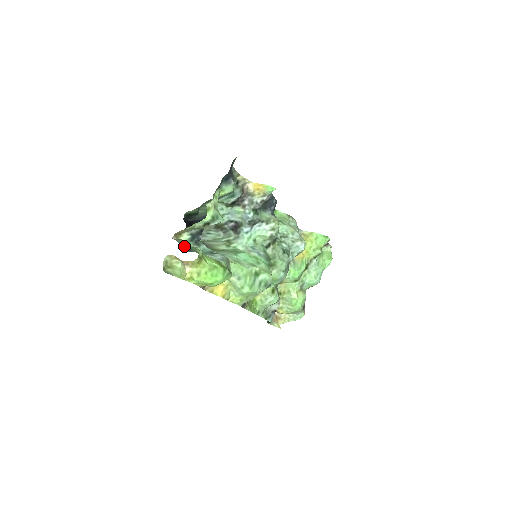
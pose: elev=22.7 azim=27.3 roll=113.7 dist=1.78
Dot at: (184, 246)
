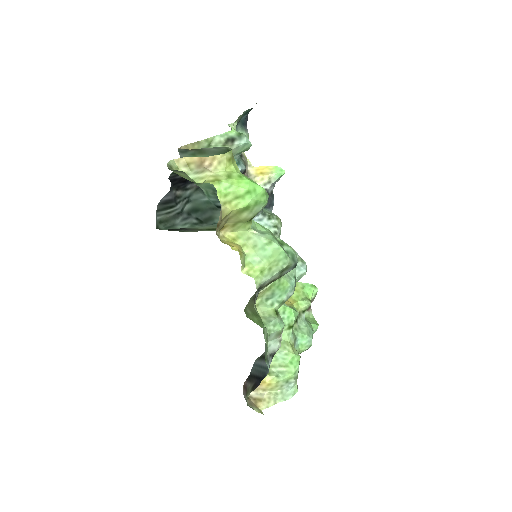
Dot at: (161, 218)
